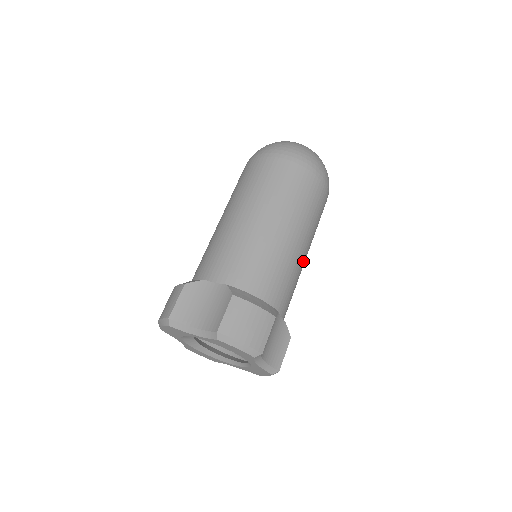
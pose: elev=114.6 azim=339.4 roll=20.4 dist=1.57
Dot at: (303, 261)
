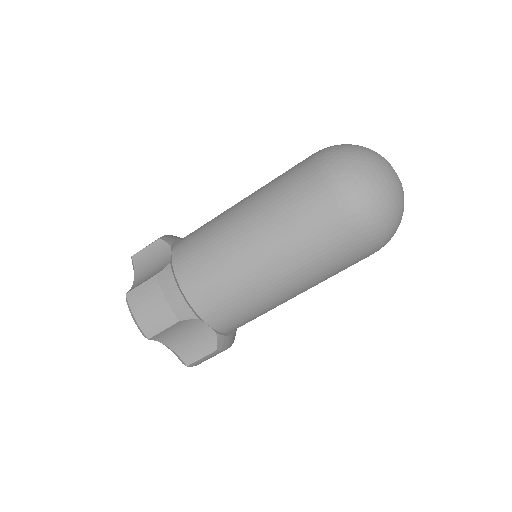
Dot at: occluded
